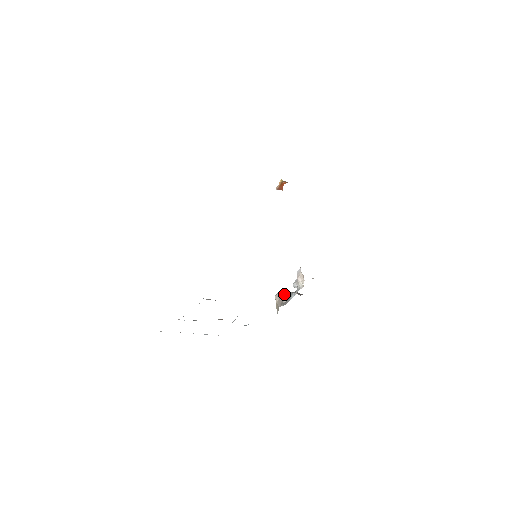
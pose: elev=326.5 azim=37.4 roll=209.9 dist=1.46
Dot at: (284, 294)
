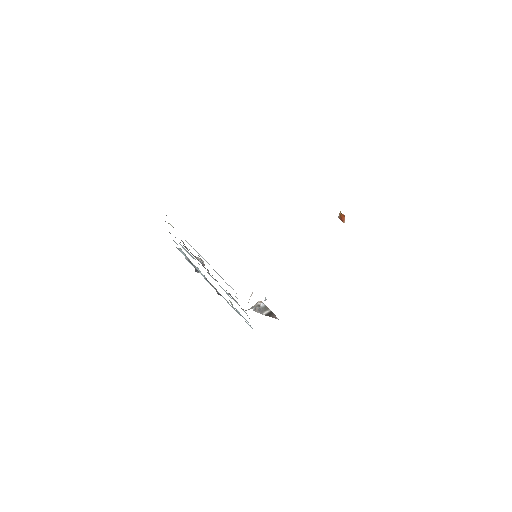
Dot at: (257, 304)
